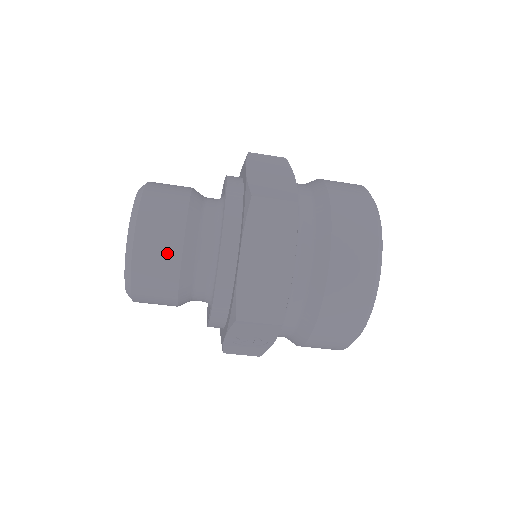
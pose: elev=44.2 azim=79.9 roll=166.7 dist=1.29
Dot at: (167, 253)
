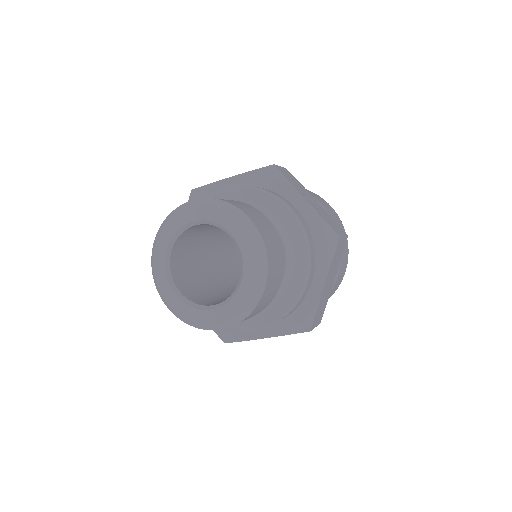
Dot at: occluded
